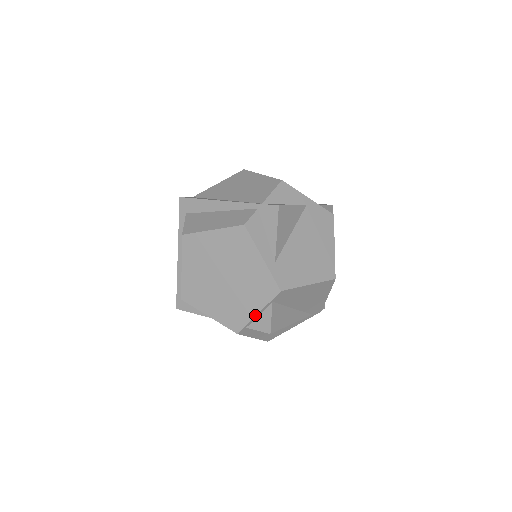
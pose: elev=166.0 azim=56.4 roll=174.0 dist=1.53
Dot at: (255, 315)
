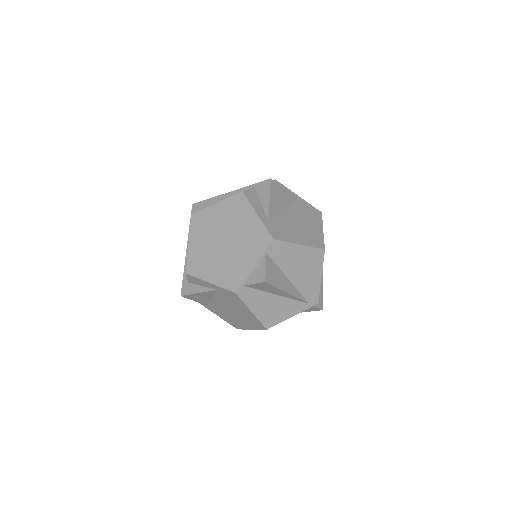
Dot at: (251, 269)
